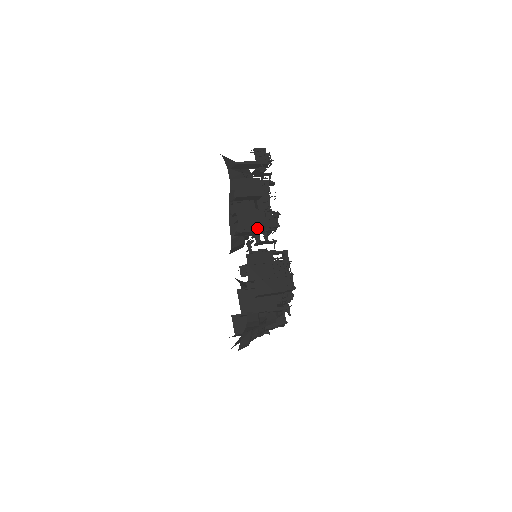
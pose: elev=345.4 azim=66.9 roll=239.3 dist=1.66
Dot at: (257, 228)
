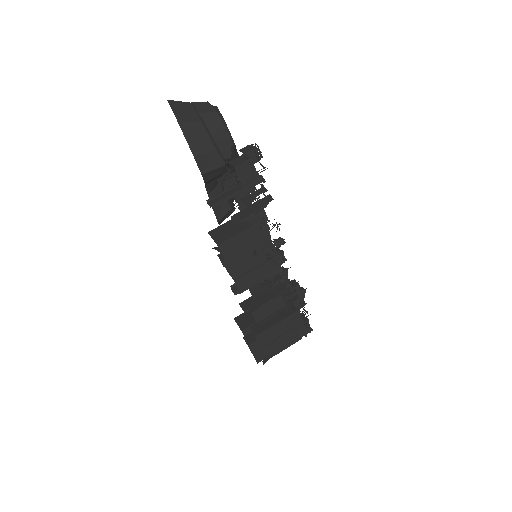
Dot at: (259, 279)
